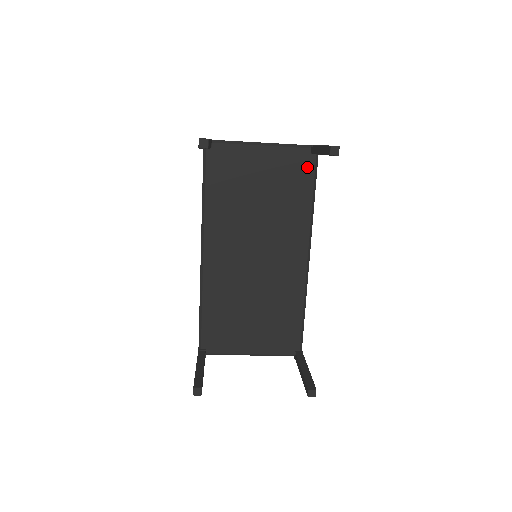
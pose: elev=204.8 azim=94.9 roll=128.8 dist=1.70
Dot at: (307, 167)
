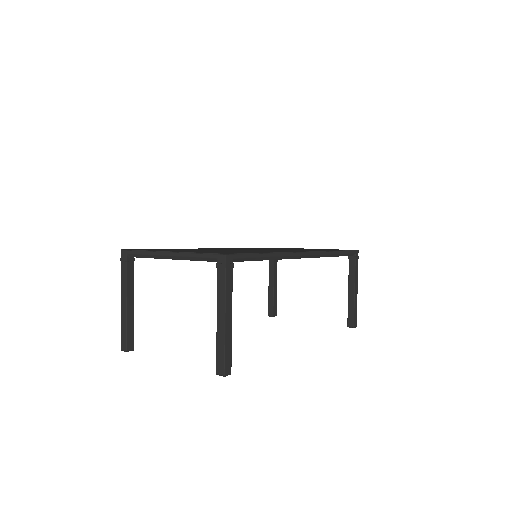
Dot at: occluded
